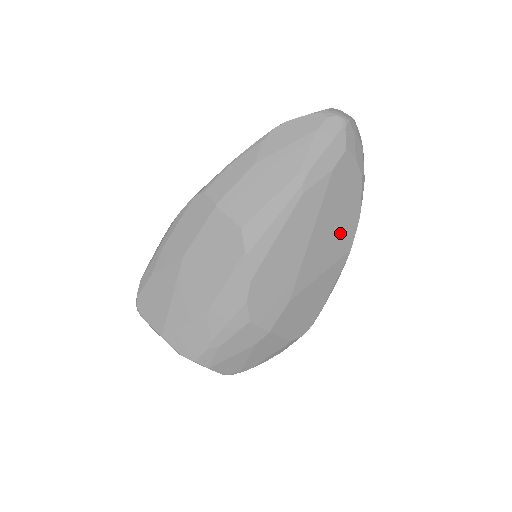
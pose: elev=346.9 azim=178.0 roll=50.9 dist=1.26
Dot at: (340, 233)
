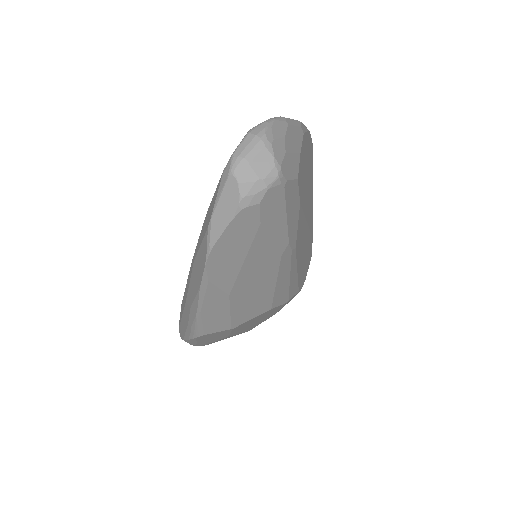
Dot at: (309, 170)
